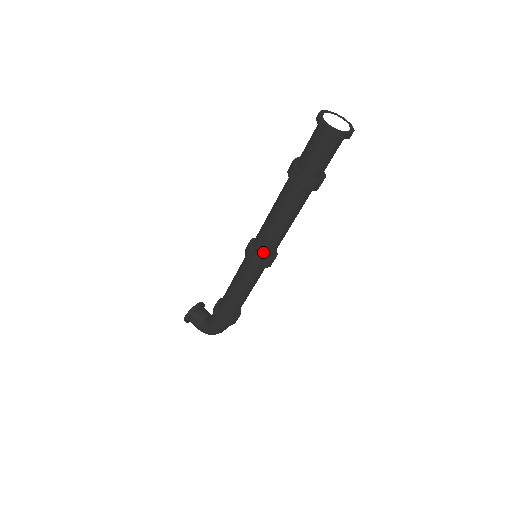
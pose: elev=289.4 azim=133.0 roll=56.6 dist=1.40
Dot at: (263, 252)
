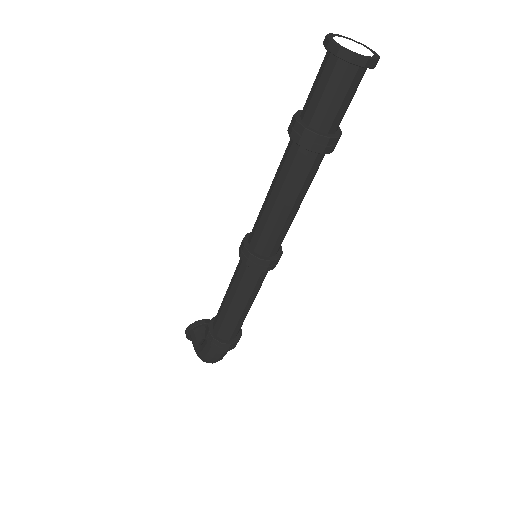
Dot at: (255, 244)
